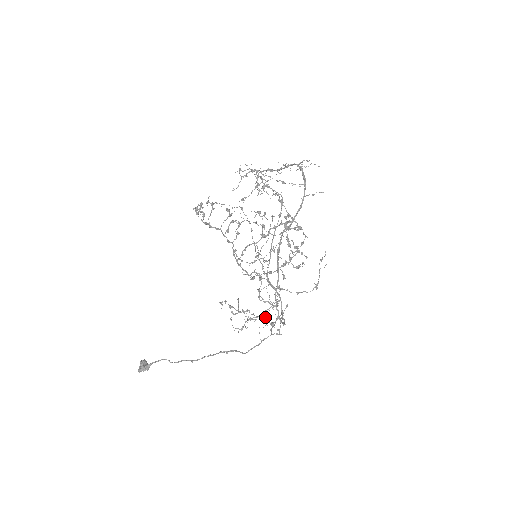
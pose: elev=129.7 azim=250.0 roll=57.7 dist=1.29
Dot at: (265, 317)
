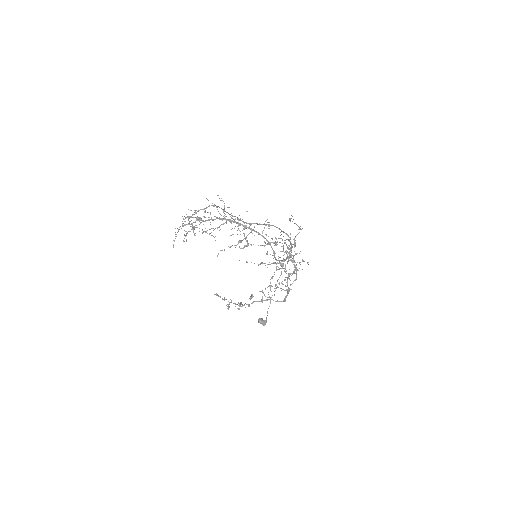
Dot at: occluded
